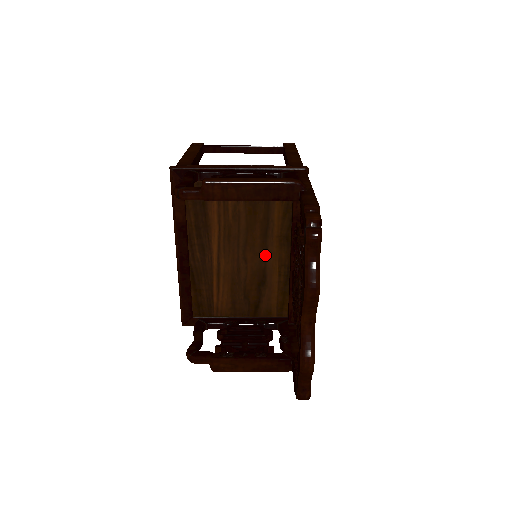
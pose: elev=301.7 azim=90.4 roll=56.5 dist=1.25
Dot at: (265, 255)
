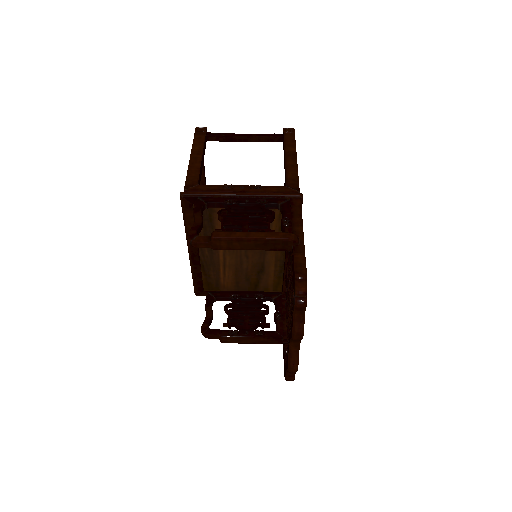
Dot at: (264, 254)
